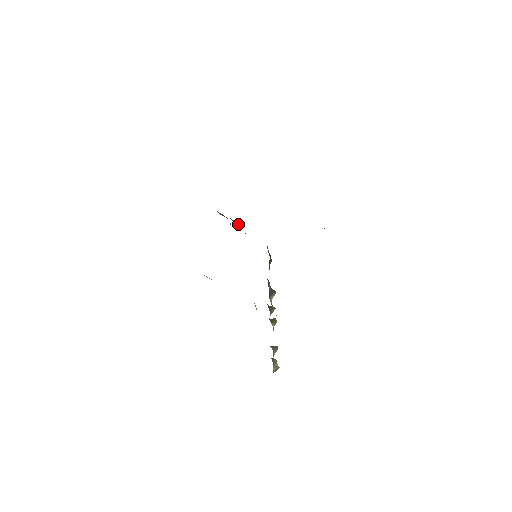
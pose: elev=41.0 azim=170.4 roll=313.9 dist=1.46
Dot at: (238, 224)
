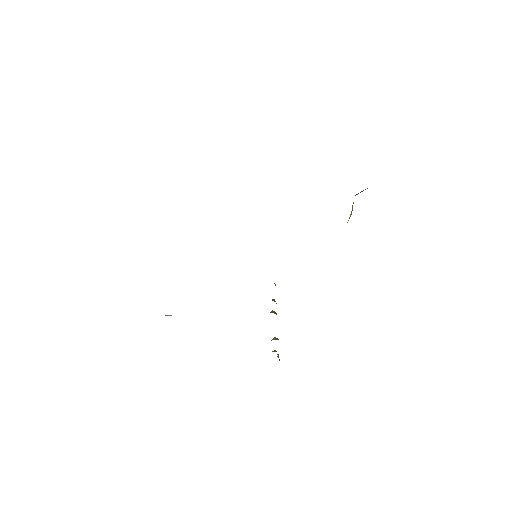
Dot at: occluded
